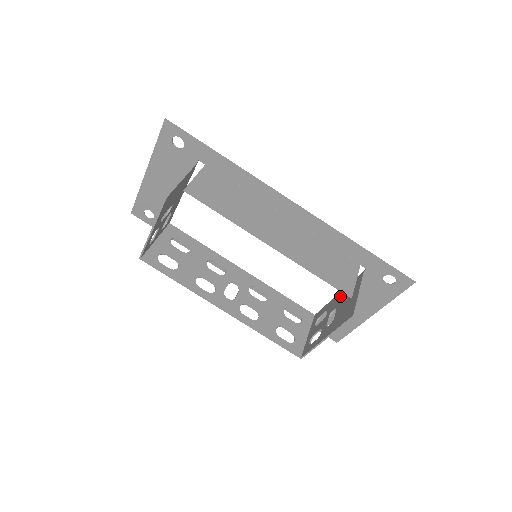
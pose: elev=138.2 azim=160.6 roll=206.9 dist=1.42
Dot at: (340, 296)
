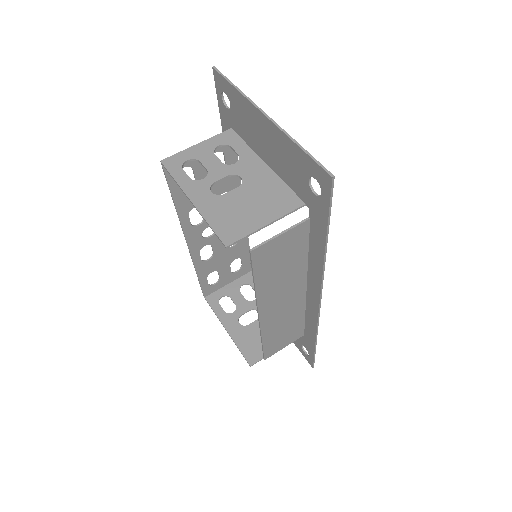
Dot at: occluded
